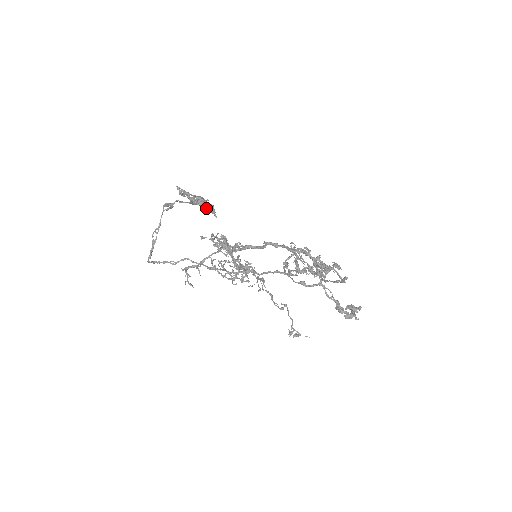
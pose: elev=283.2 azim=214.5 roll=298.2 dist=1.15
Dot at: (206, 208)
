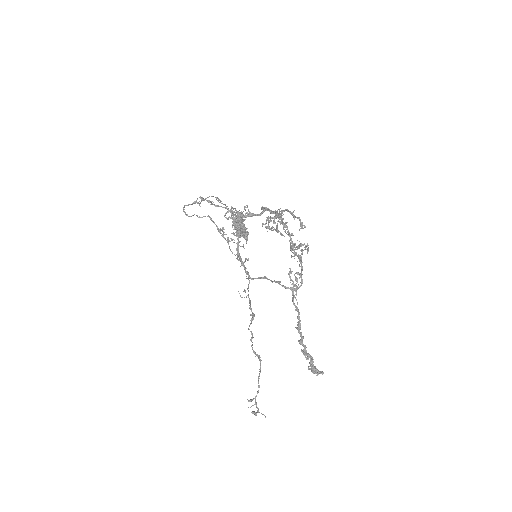
Dot at: (243, 236)
